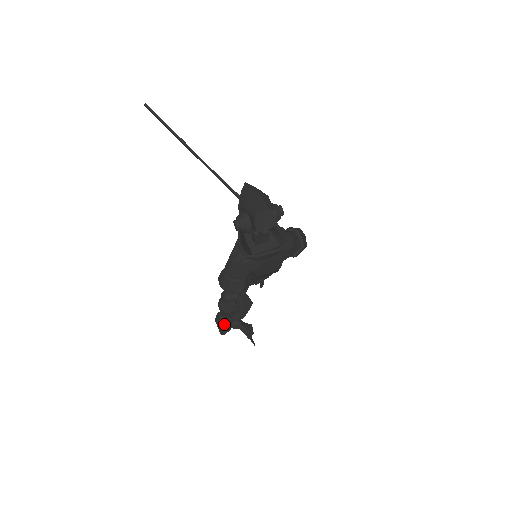
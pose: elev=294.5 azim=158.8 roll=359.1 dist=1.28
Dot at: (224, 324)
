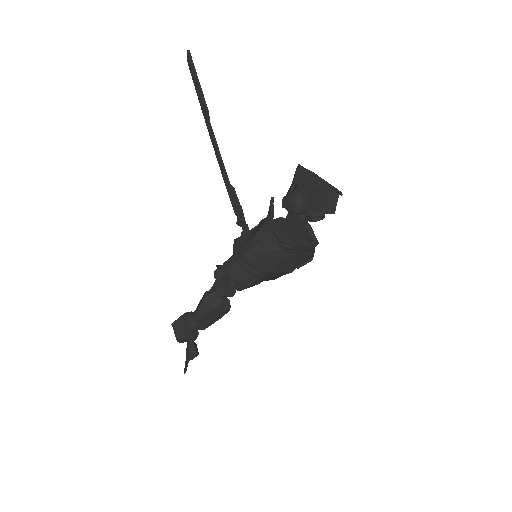
Dot at: (193, 327)
